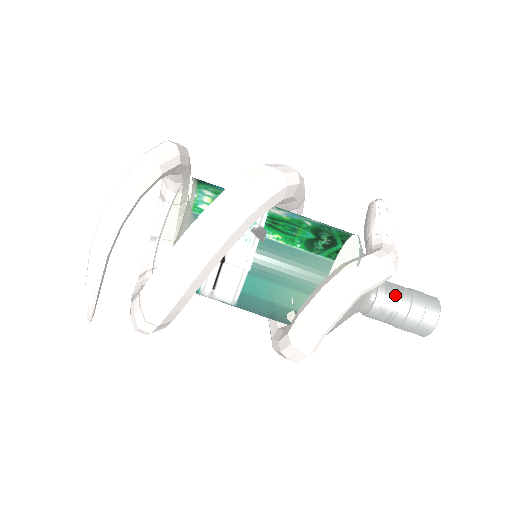
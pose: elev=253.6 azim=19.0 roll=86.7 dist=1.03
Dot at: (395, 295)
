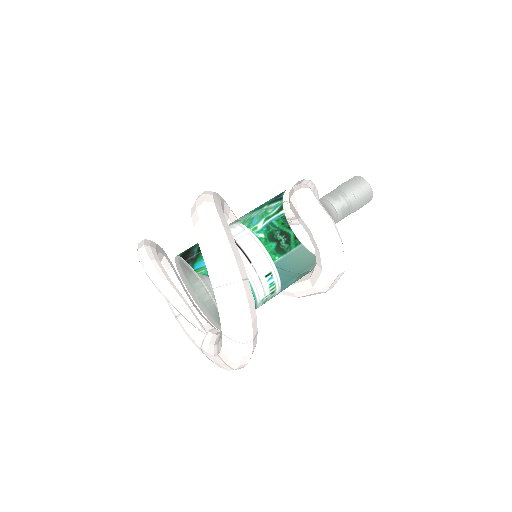
Dot at: (331, 192)
